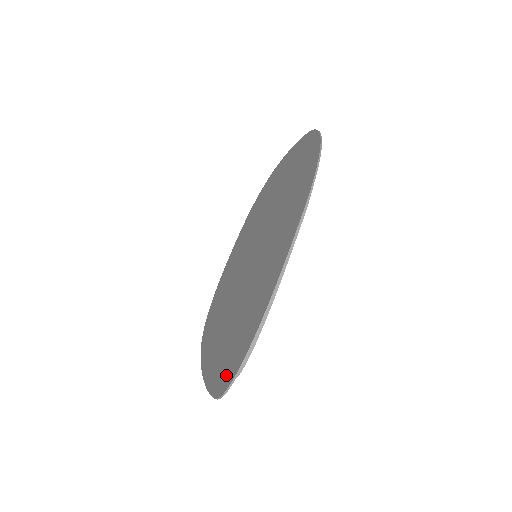
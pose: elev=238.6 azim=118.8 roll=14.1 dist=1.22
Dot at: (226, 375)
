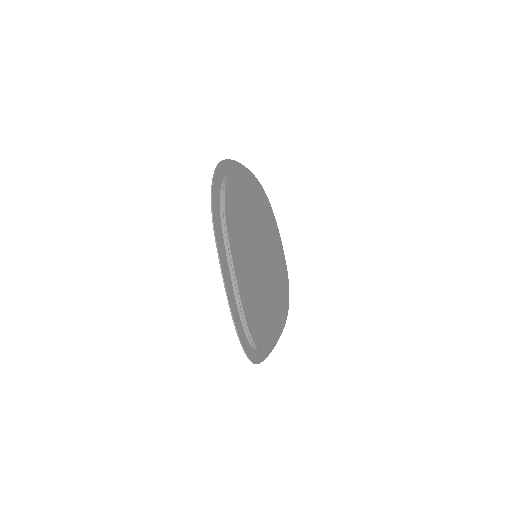
Dot at: (252, 350)
